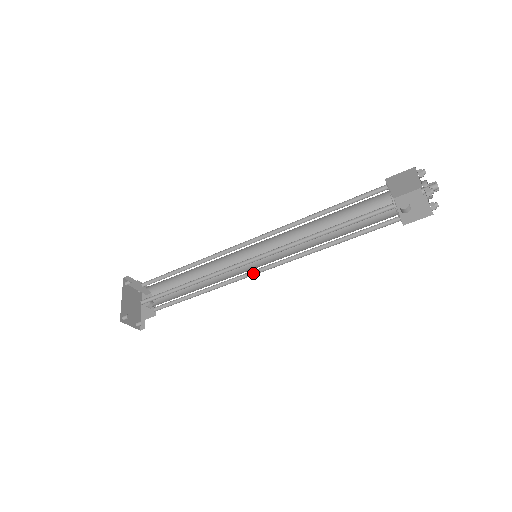
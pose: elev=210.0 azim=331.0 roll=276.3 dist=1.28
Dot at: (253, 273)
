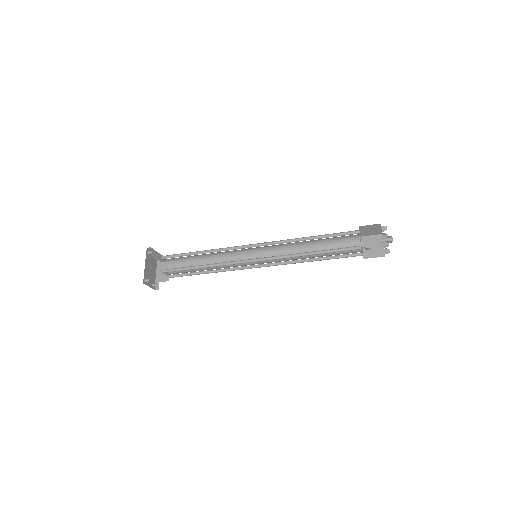
Dot at: (251, 267)
